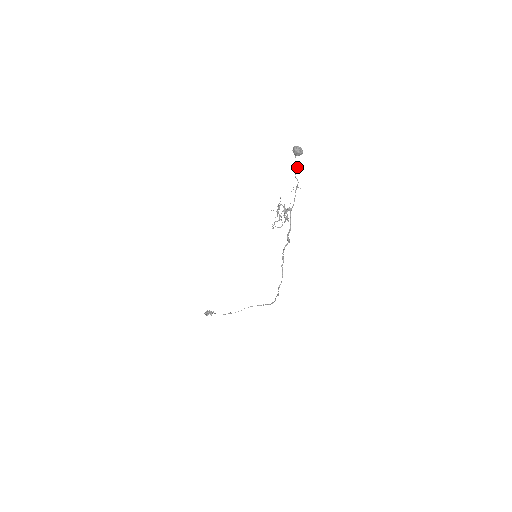
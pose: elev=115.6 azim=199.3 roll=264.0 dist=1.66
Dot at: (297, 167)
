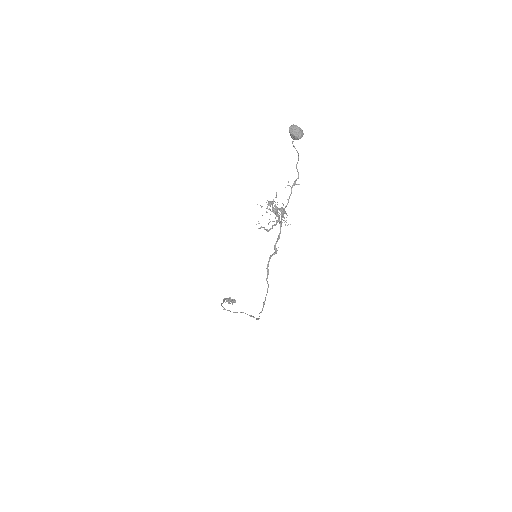
Dot at: (298, 155)
